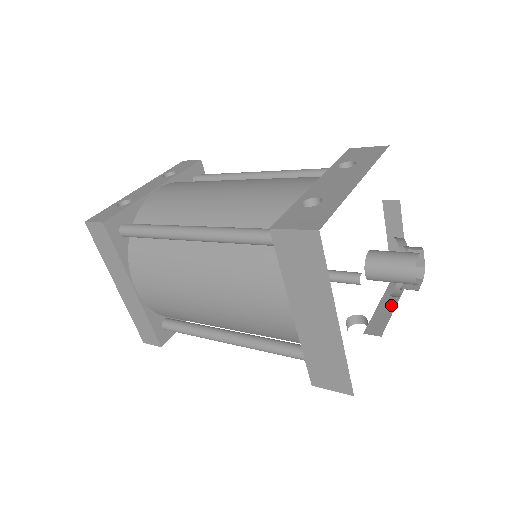
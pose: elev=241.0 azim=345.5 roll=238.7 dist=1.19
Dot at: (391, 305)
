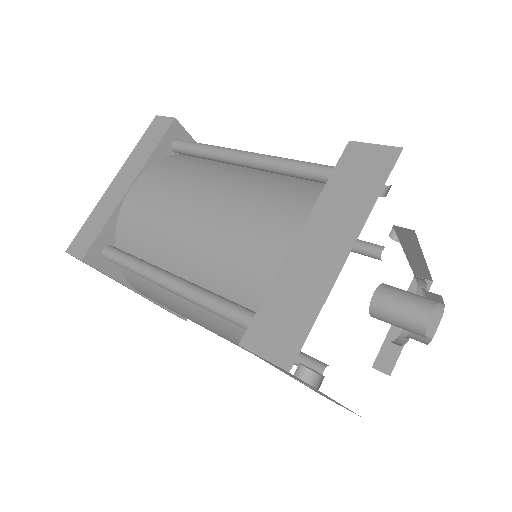
Dot at: occluded
